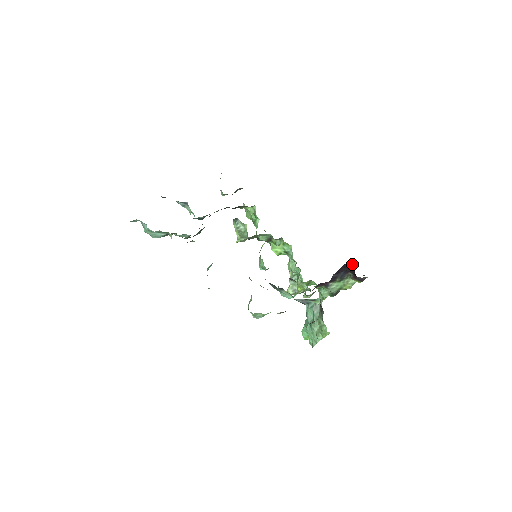
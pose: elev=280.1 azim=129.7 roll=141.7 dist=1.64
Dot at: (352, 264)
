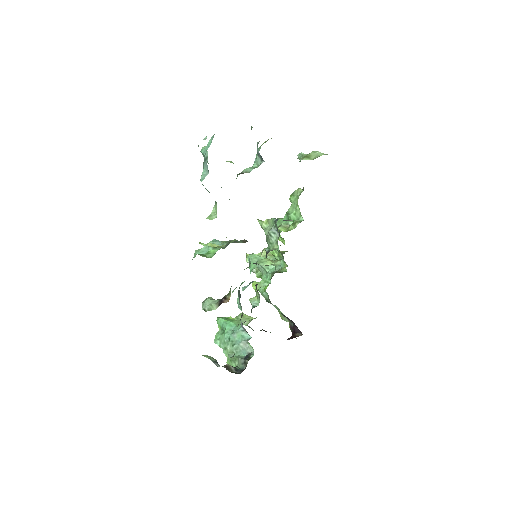
Dot at: occluded
